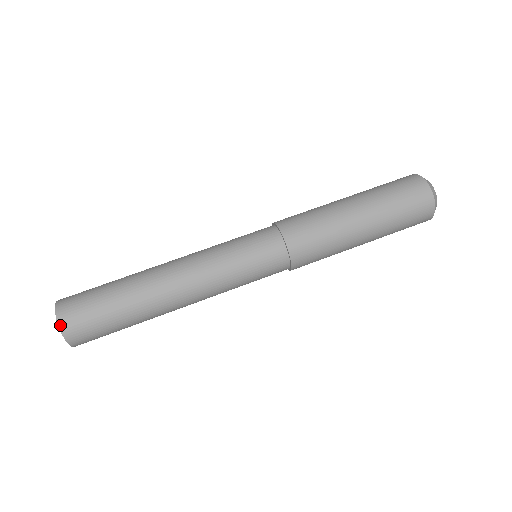
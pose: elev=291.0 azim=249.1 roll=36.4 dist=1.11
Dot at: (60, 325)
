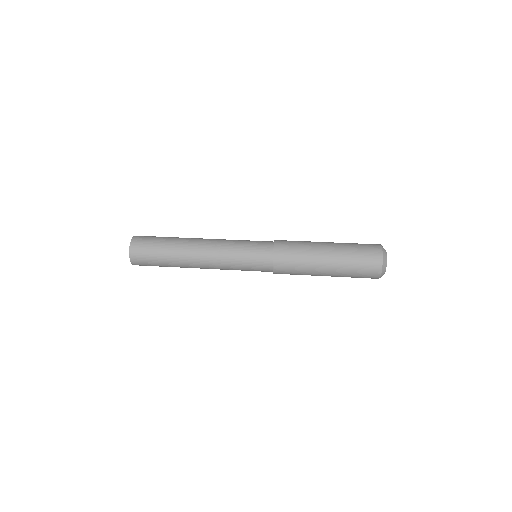
Dot at: (132, 240)
